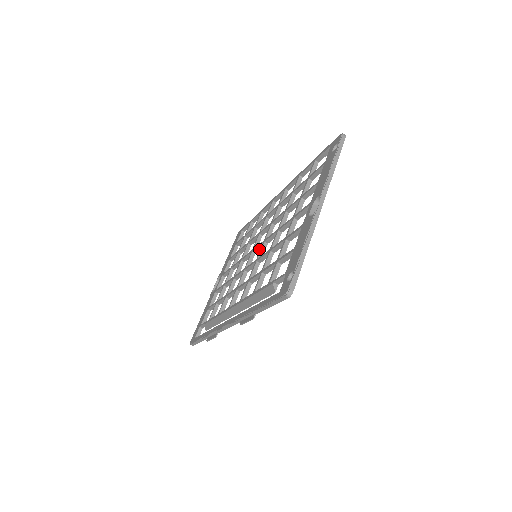
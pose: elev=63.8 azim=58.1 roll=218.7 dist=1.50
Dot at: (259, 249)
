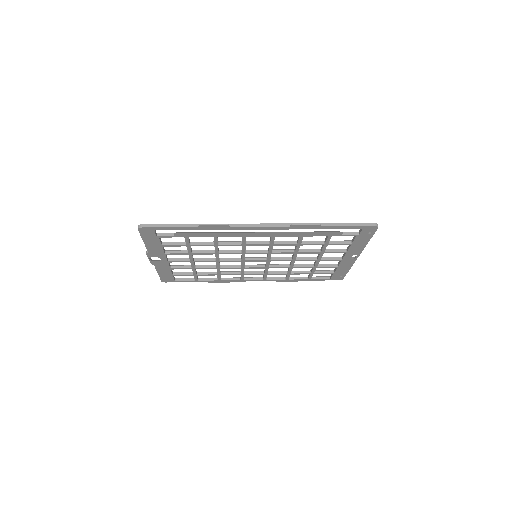
Dot at: (255, 259)
